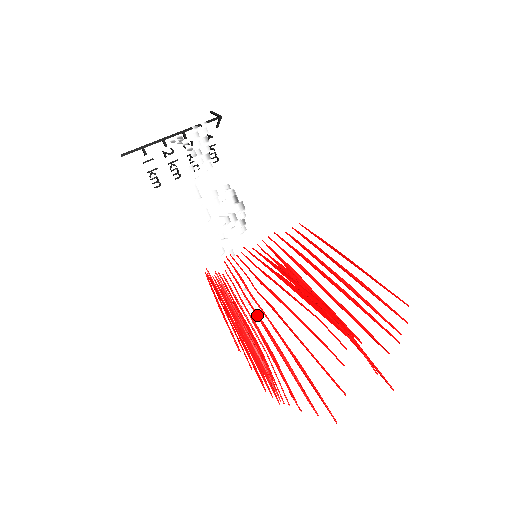
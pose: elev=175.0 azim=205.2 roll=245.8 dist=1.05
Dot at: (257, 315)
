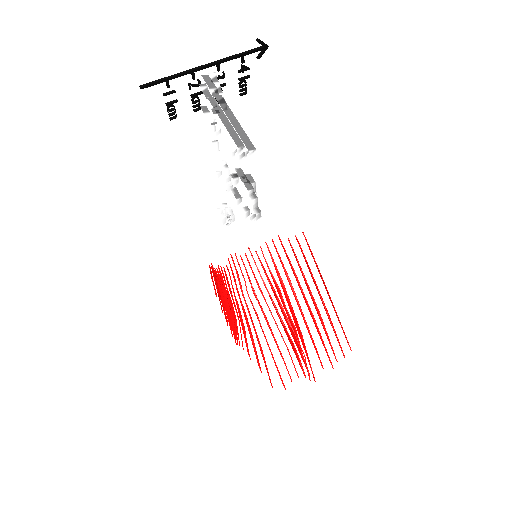
Dot at: (242, 305)
